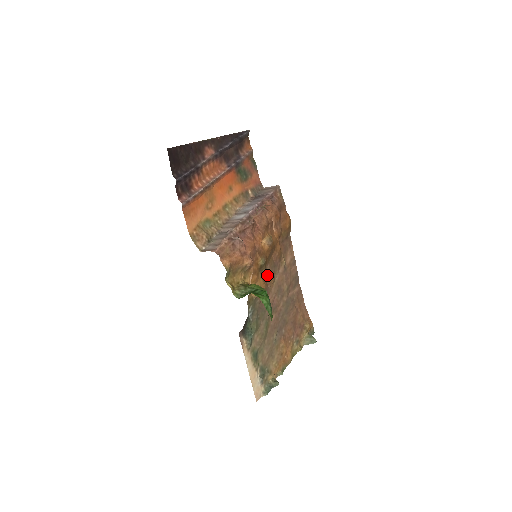
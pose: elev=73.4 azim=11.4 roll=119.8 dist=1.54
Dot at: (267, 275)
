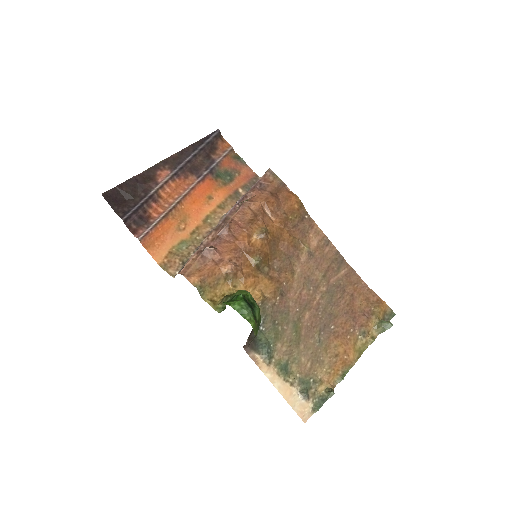
Dot at: (276, 272)
